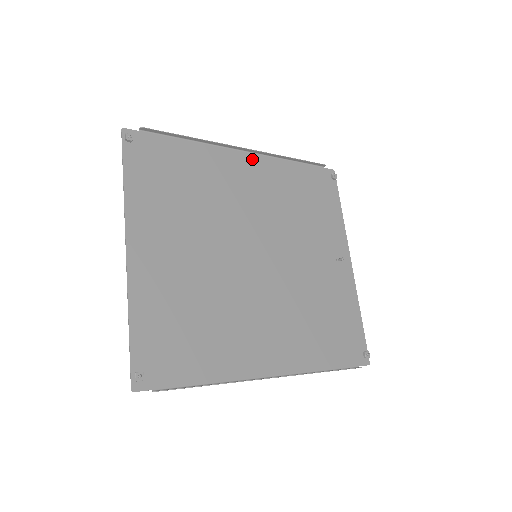
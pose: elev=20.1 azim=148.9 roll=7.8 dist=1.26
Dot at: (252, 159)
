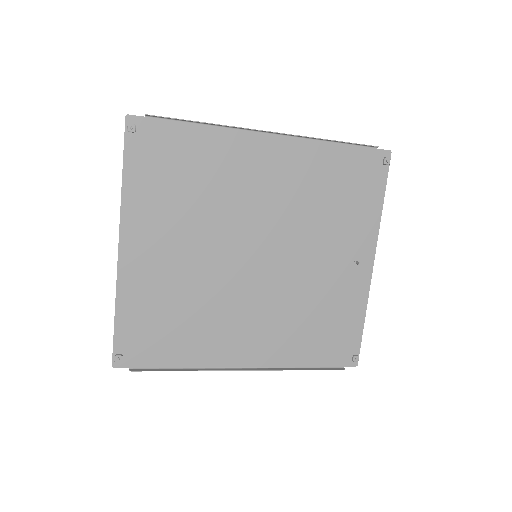
Dot at: (279, 143)
